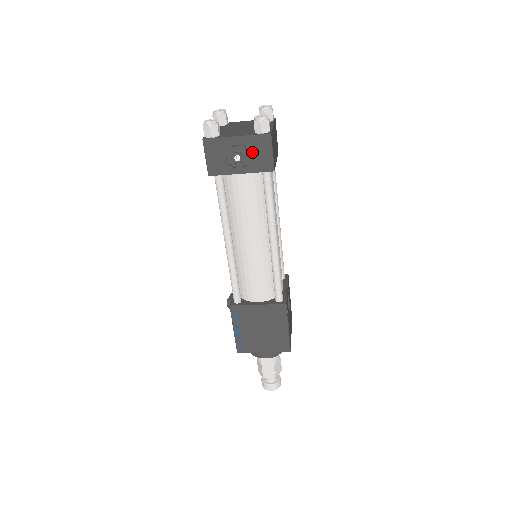
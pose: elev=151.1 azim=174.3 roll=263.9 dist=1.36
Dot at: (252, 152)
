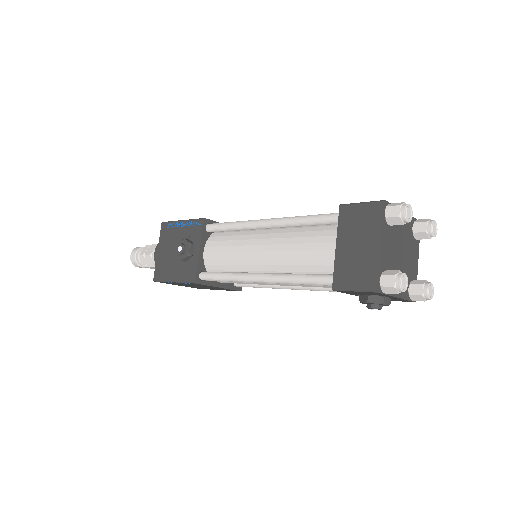
Dot at: occluded
